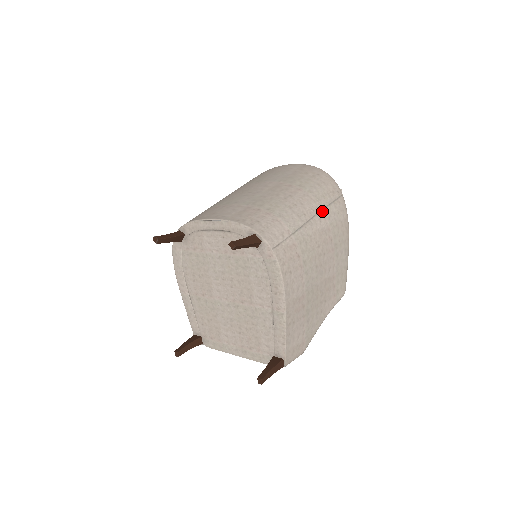
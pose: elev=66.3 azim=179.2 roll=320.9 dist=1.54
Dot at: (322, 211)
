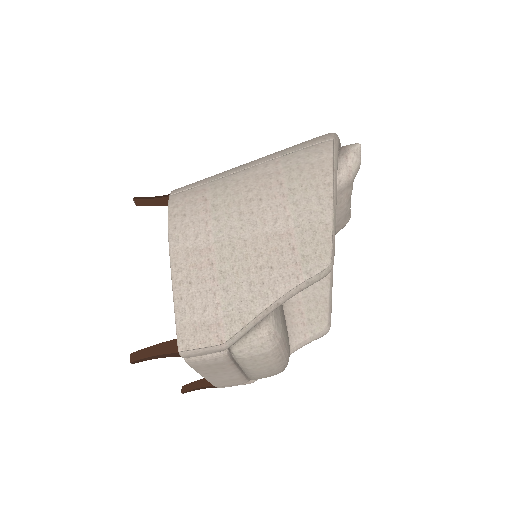
Dot at: (277, 158)
